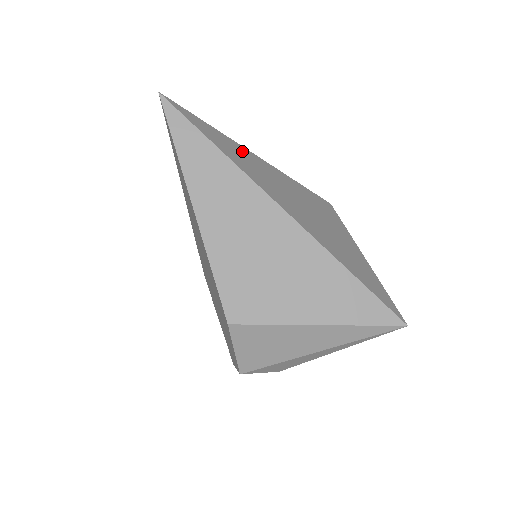
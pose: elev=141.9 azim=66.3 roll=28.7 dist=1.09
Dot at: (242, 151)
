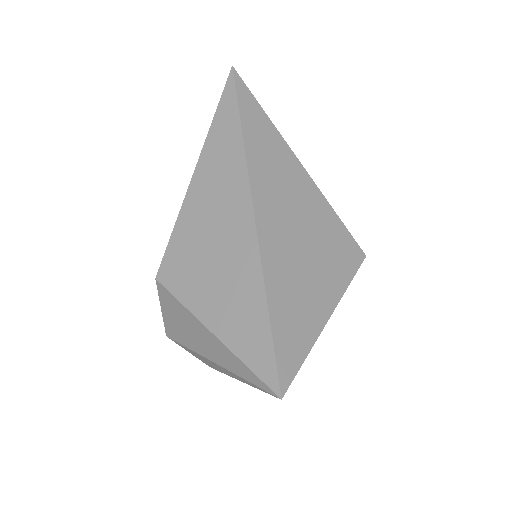
Dot at: (280, 149)
